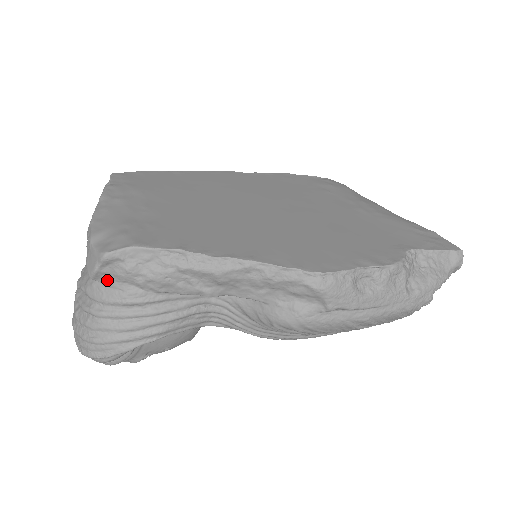
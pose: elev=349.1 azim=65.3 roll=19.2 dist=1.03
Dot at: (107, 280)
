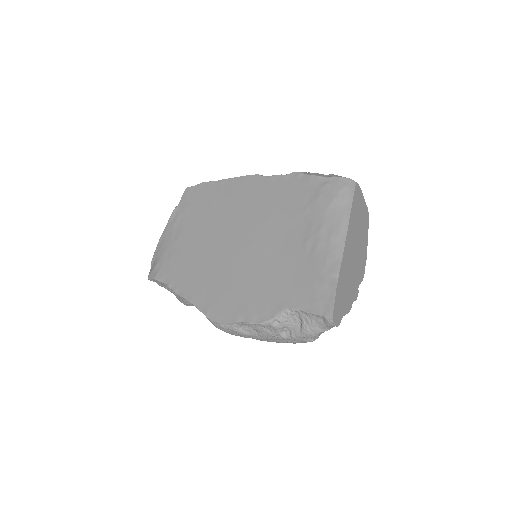
Dot at: occluded
